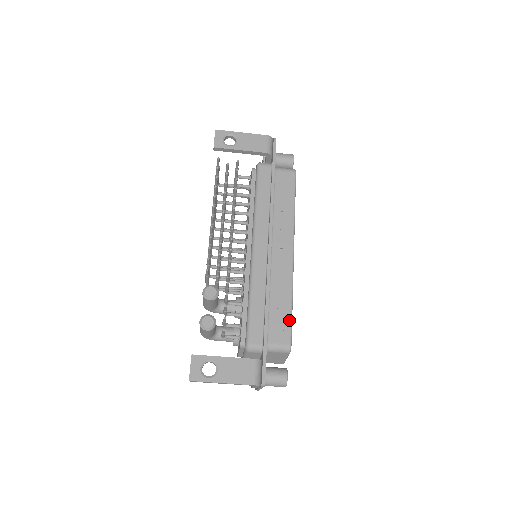
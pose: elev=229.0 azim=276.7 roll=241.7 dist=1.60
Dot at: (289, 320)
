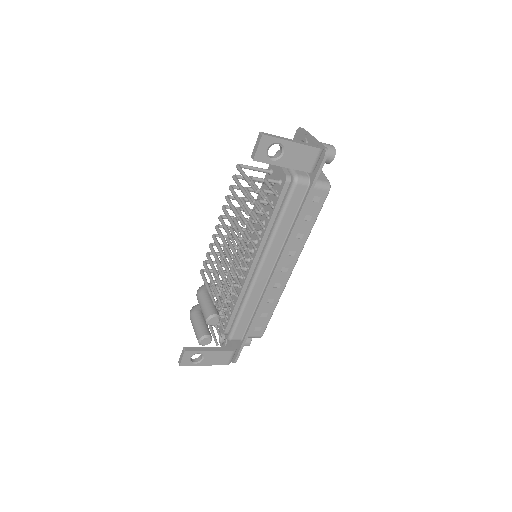
Dot at: (268, 321)
